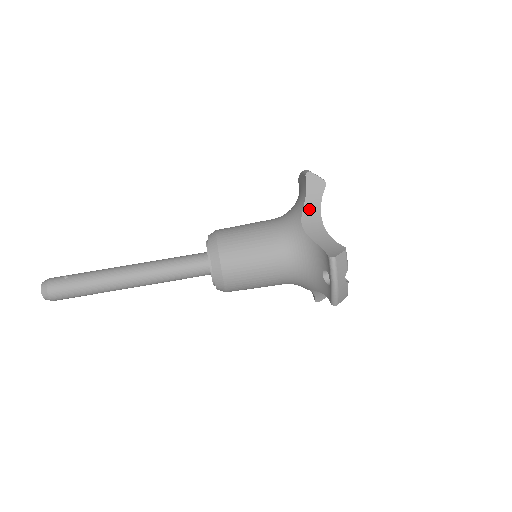
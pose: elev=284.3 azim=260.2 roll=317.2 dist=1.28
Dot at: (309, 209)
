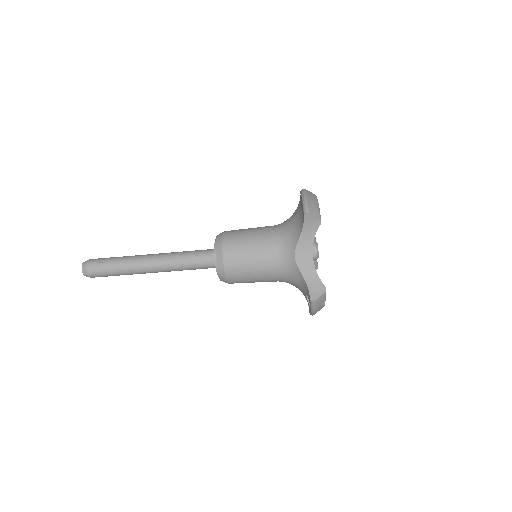
Dot at: (303, 242)
